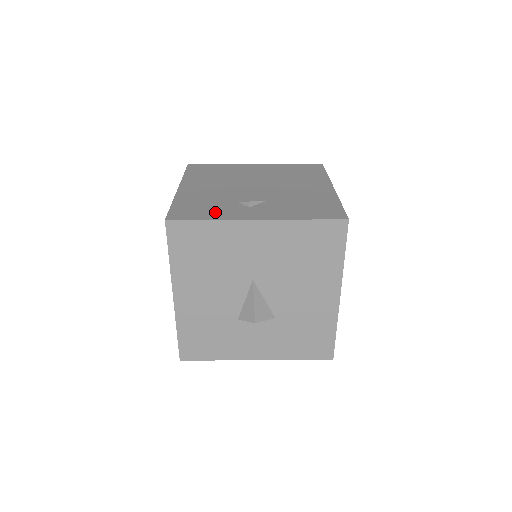
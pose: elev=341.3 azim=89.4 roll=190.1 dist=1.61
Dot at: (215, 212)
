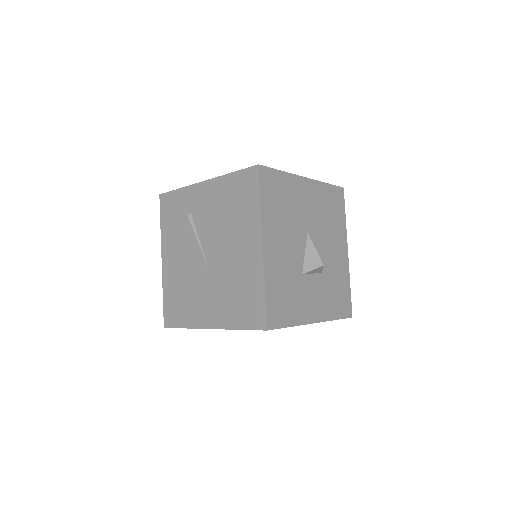
Dot at: occluded
